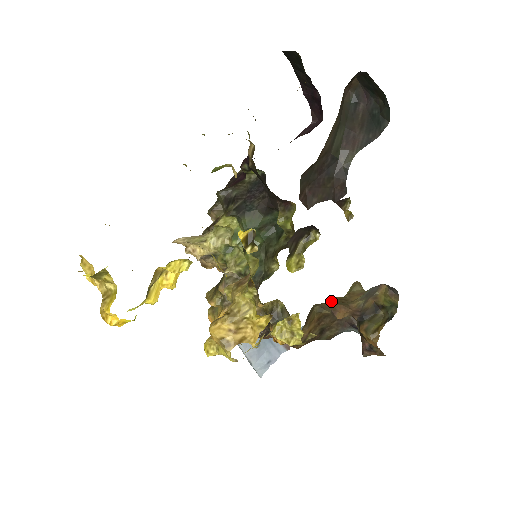
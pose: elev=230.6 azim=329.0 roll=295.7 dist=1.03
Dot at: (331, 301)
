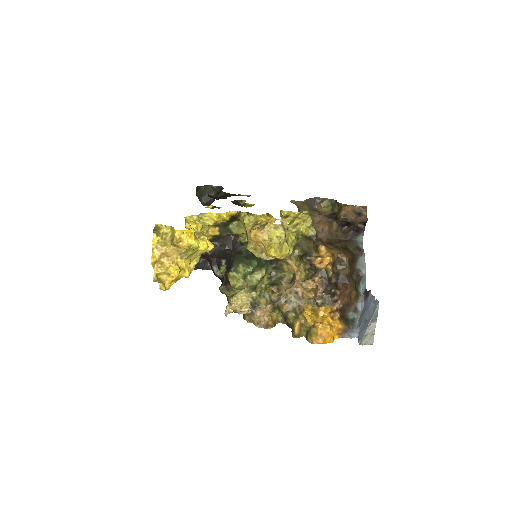
Dot at: occluded
